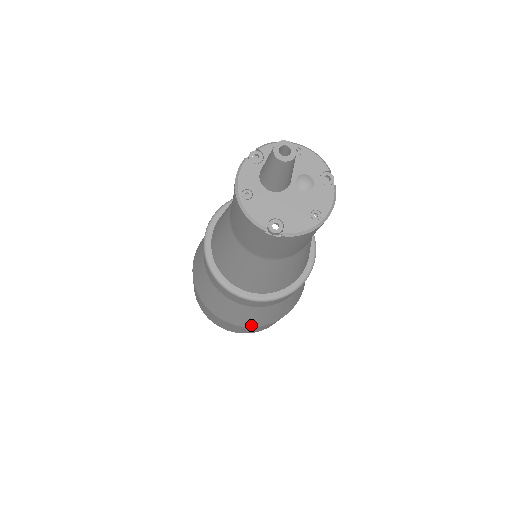
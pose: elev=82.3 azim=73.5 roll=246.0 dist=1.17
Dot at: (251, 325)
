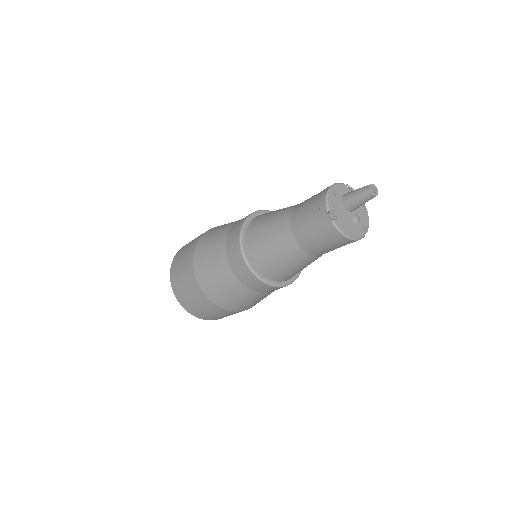
Dot at: (205, 289)
